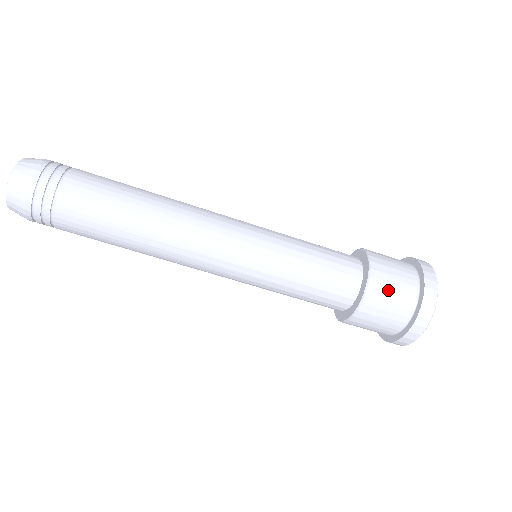
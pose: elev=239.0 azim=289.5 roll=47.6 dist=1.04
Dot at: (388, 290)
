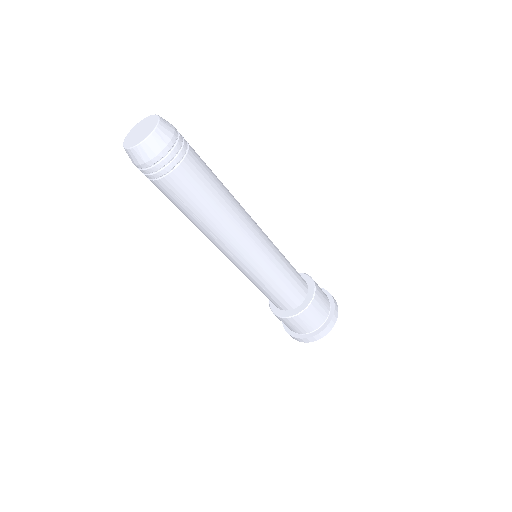
Dot at: (310, 318)
